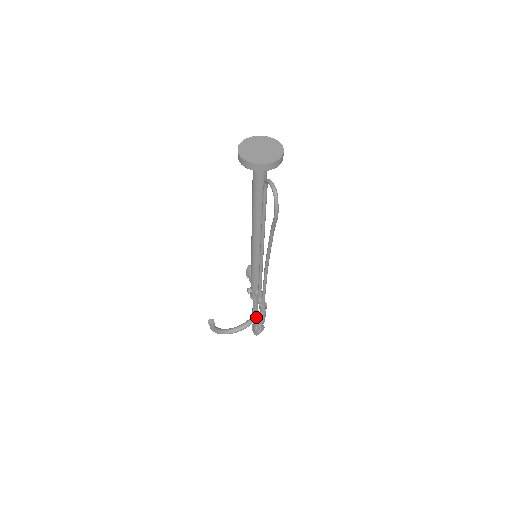
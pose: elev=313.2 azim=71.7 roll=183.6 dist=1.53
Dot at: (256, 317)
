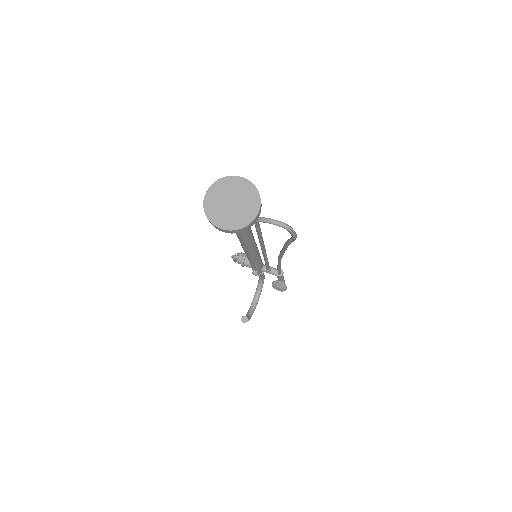
Dot at: (264, 277)
